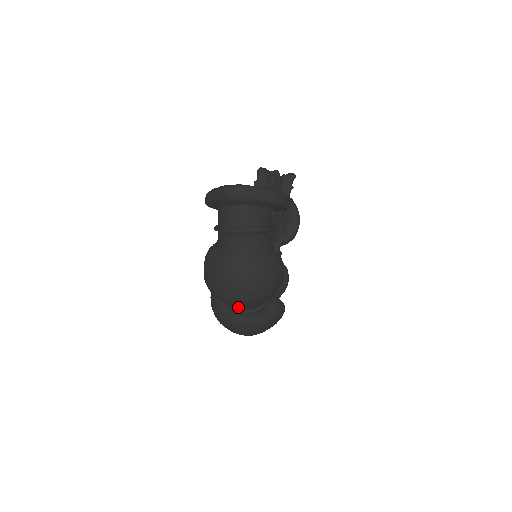
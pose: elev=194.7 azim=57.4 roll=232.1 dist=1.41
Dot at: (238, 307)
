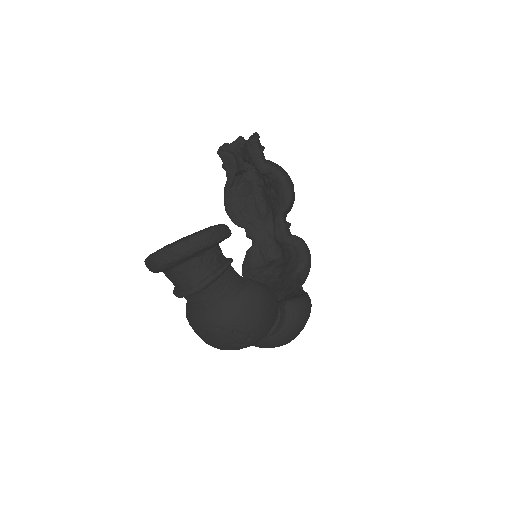
Dot at: occluded
